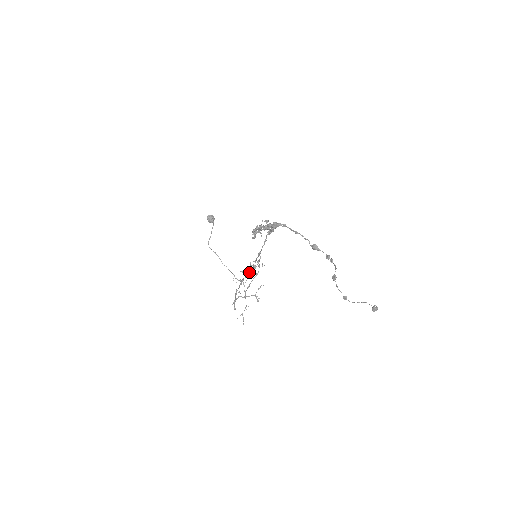
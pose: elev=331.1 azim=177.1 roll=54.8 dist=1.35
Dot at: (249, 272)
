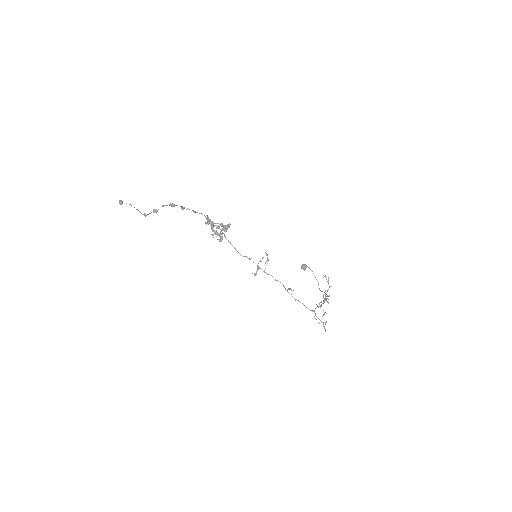
Dot at: (264, 272)
